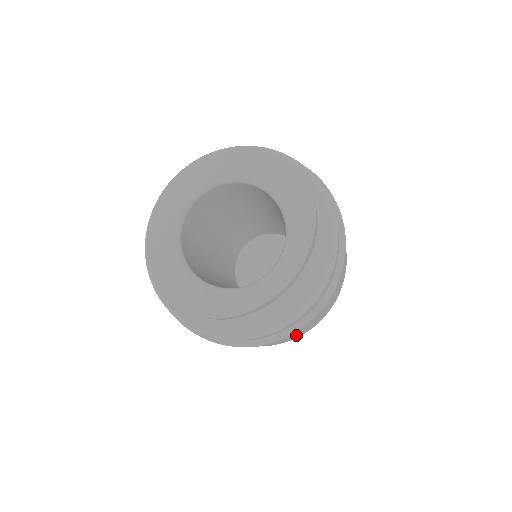
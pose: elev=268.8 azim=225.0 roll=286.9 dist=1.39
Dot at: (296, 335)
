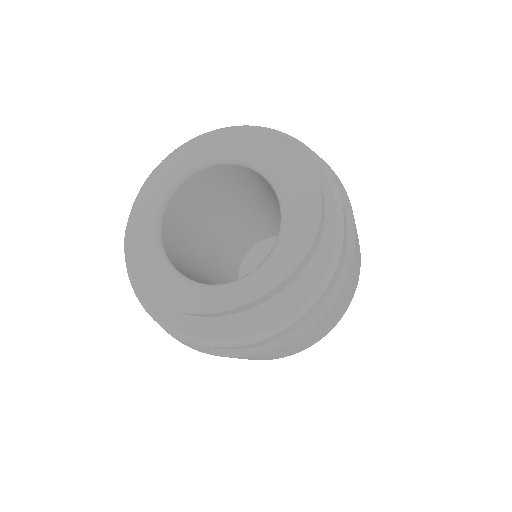
Dot at: (259, 358)
